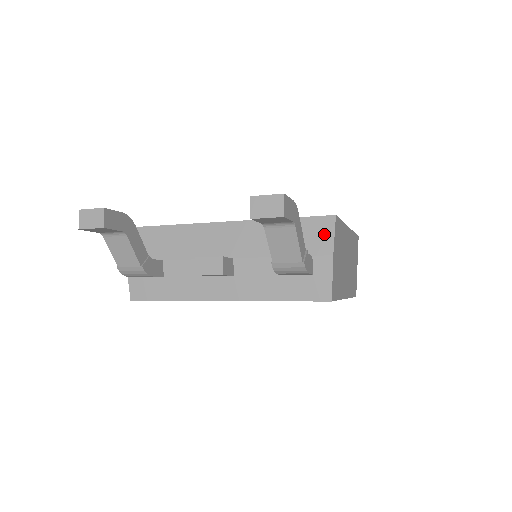
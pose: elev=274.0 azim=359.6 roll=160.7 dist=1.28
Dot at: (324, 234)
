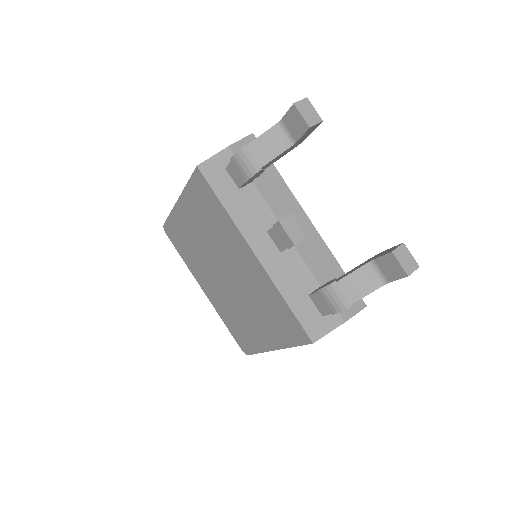
Dot at: (352, 306)
